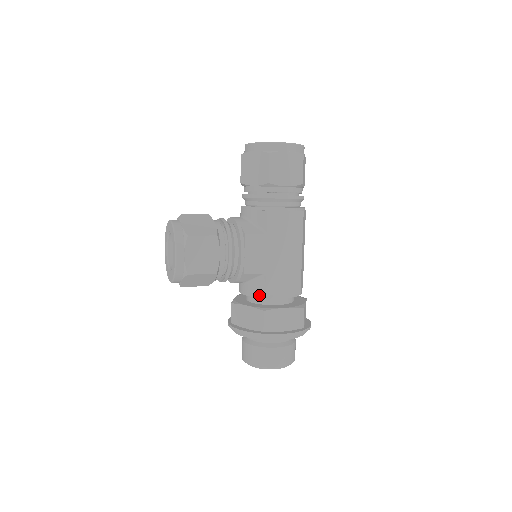
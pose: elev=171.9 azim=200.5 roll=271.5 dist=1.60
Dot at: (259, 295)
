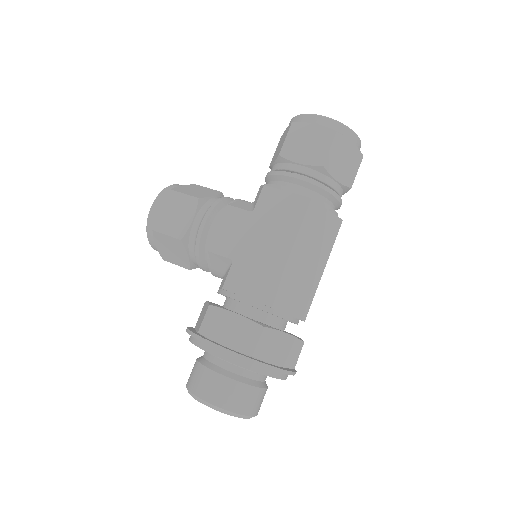
Dot at: (222, 290)
